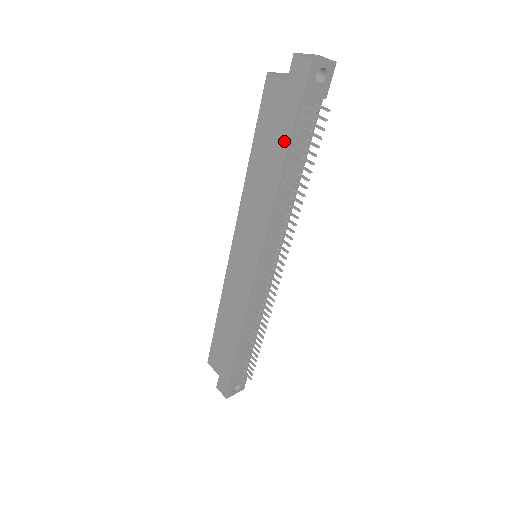
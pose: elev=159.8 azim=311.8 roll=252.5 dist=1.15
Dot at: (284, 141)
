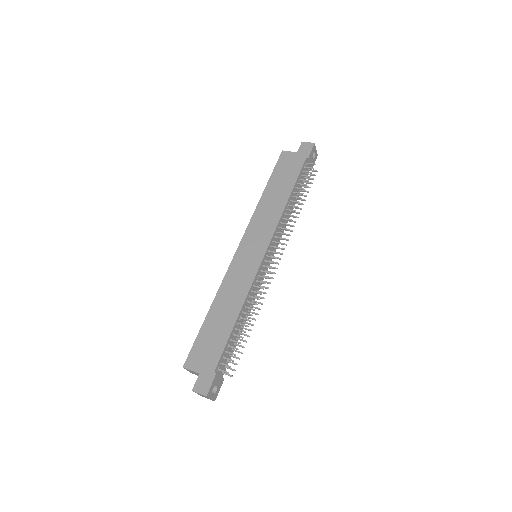
Dot at: (294, 177)
